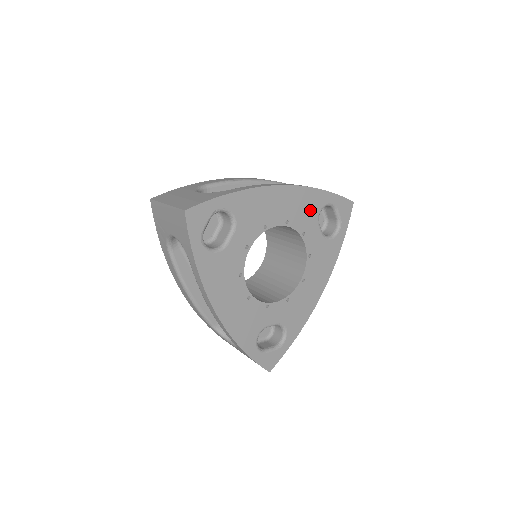
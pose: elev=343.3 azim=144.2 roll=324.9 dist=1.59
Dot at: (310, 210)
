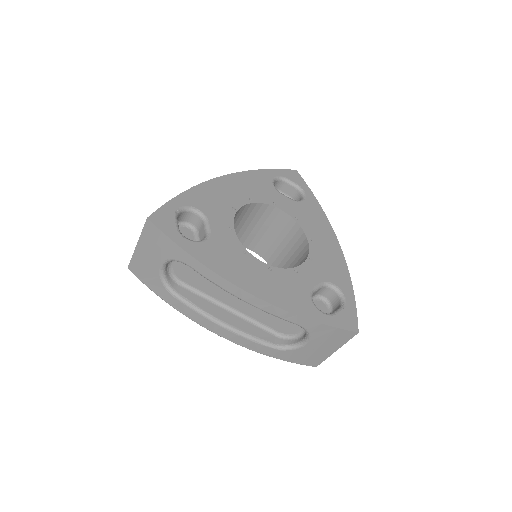
Dot at: (263, 186)
